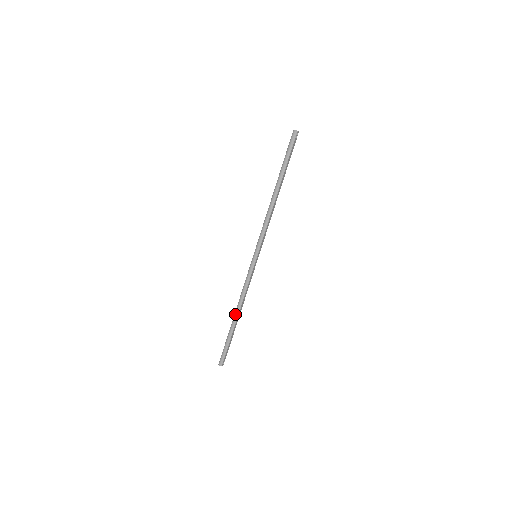
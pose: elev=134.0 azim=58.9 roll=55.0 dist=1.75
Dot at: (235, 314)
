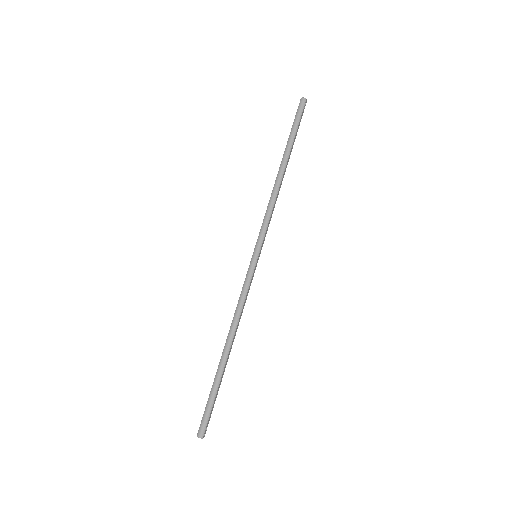
Dot at: (226, 345)
